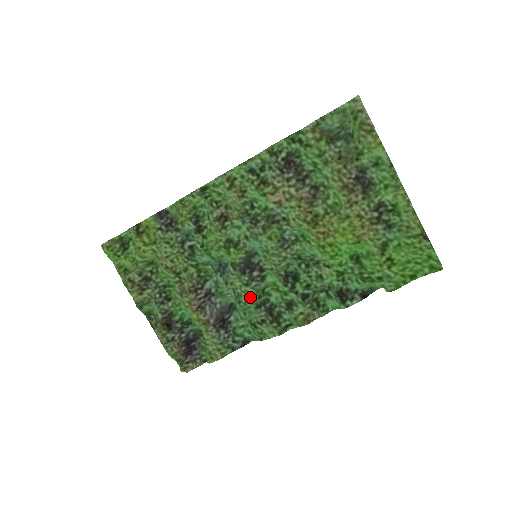
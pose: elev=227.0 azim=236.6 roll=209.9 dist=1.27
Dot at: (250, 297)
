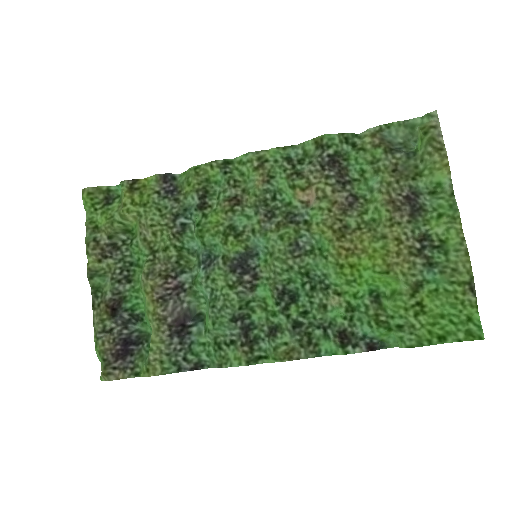
Dot at: (229, 304)
